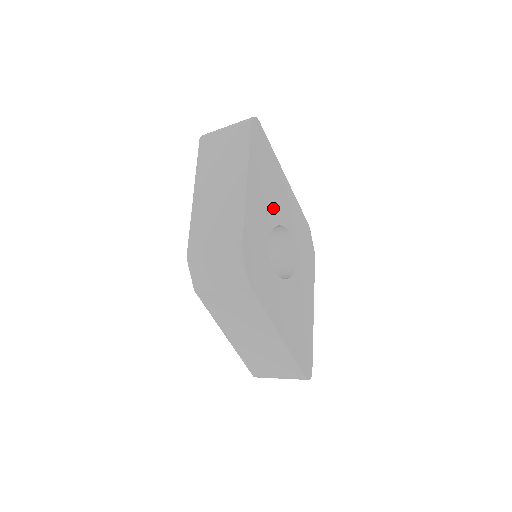
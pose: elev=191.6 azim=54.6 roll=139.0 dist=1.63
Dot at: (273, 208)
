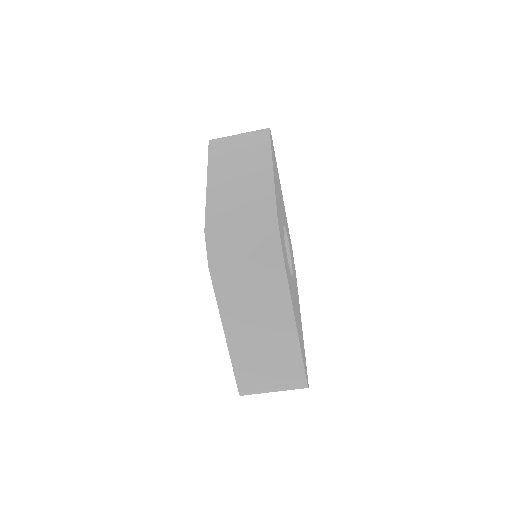
Dot at: (281, 208)
